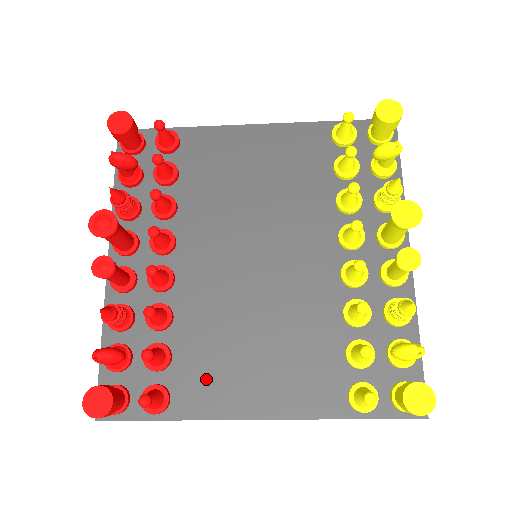
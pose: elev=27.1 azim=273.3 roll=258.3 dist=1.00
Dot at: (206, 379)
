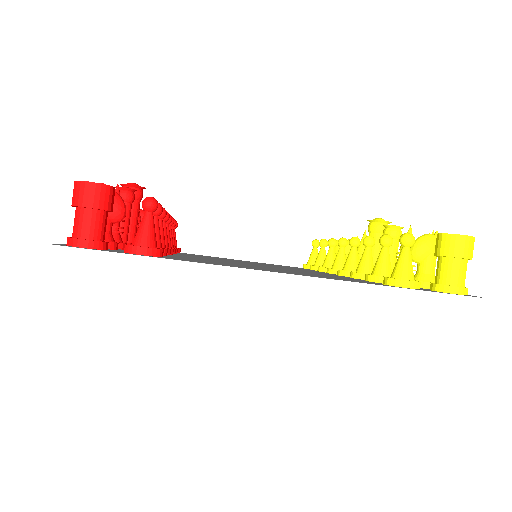
Dot at: (209, 262)
